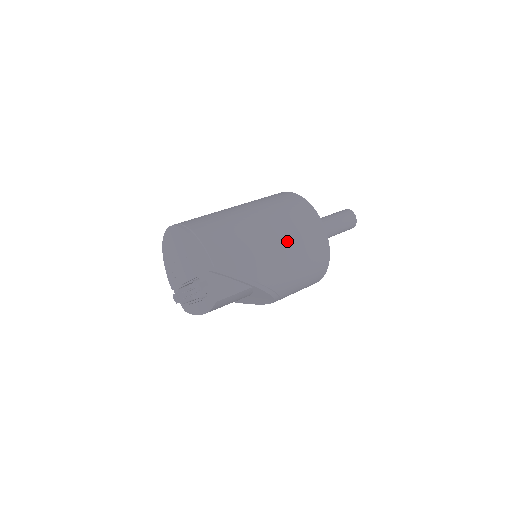
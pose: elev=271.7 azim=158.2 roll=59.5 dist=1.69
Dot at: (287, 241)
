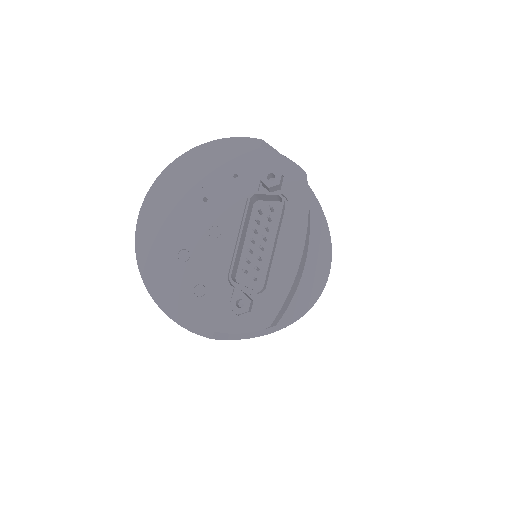
Dot at: occluded
